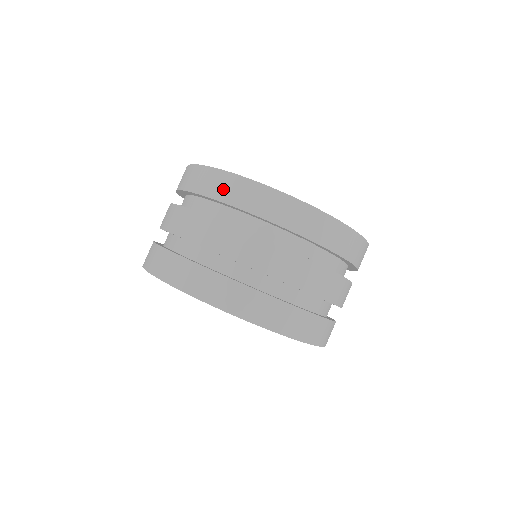
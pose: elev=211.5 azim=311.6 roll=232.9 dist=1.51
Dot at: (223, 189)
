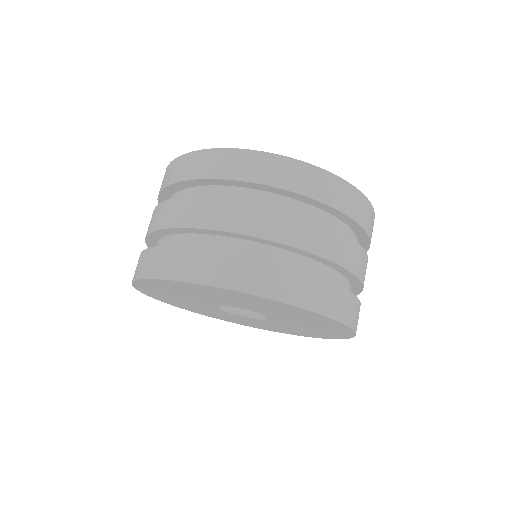
Dot at: (175, 172)
